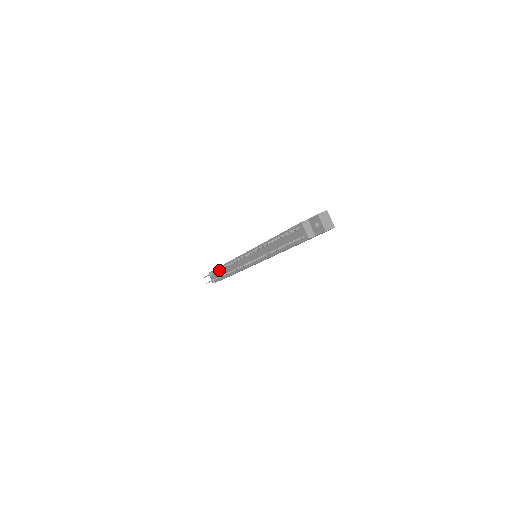
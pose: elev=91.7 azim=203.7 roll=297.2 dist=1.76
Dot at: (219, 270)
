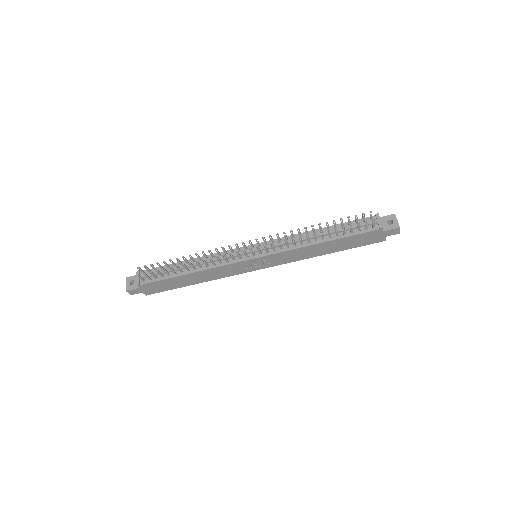
Dot at: (168, 267)
